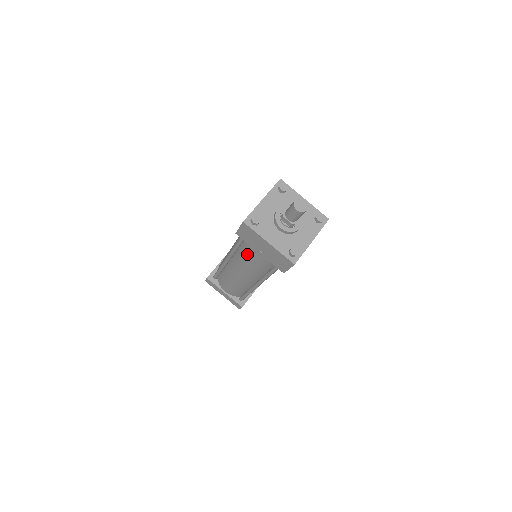
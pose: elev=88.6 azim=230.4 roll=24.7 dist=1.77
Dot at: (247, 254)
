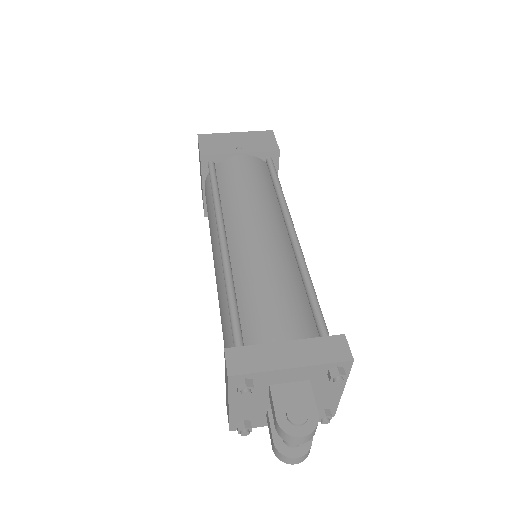
Dot at: (233, 179)
